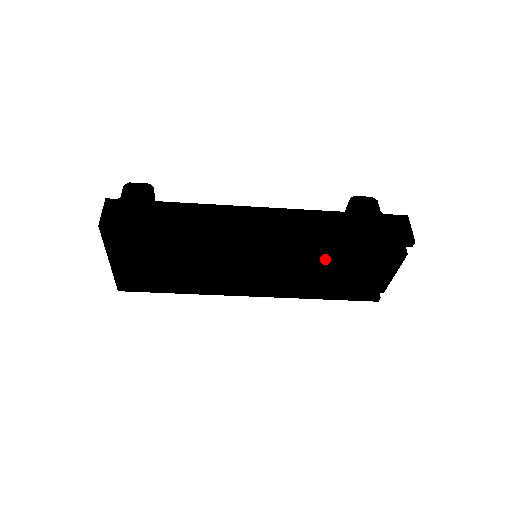
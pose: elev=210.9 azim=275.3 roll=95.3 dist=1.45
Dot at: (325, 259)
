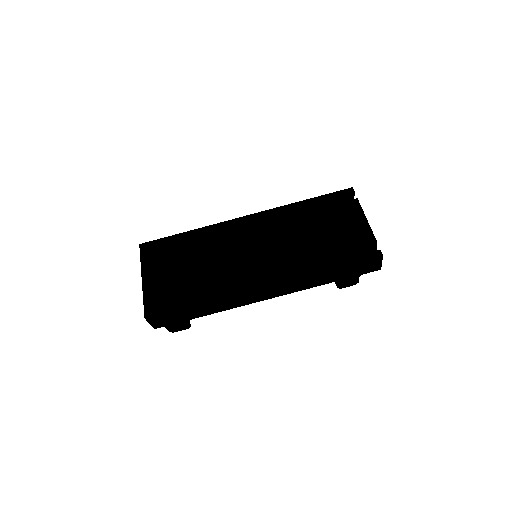
Dot at: (301, 223)
